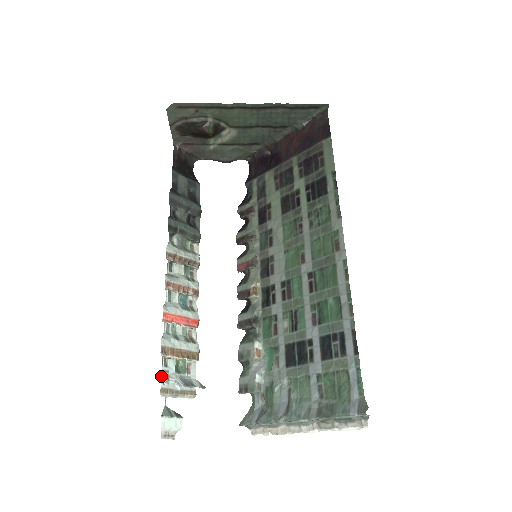
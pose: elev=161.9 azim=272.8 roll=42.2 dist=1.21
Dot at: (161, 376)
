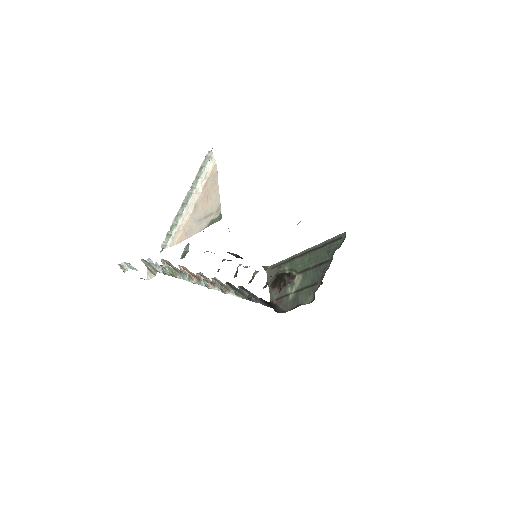
Dot at: (151, 260)
